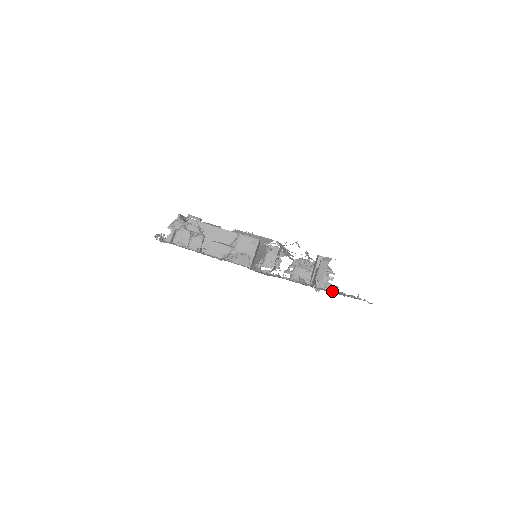
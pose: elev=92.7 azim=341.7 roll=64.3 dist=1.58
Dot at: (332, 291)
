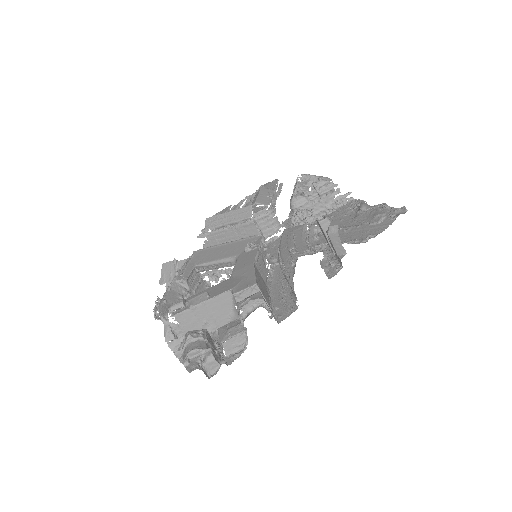
Dot at: (349, 208)
